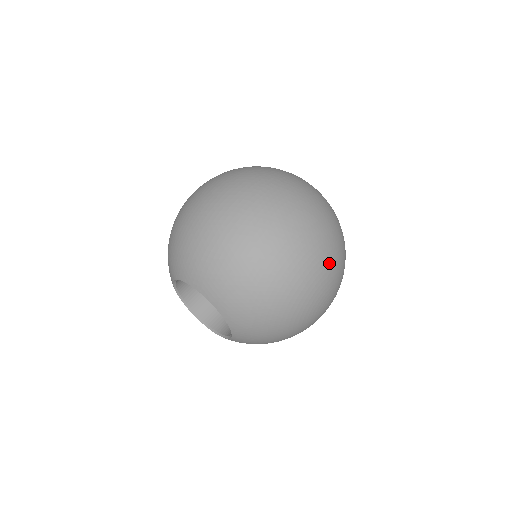
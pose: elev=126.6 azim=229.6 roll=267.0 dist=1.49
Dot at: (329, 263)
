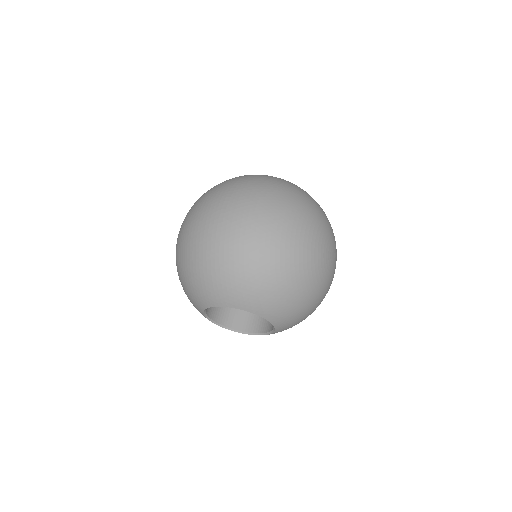
Dot at: (311, 222)
